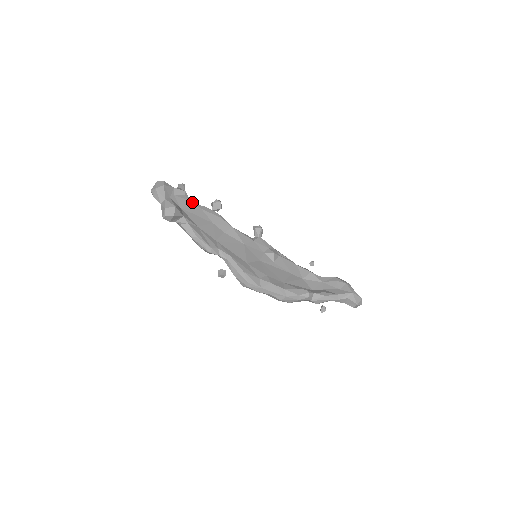
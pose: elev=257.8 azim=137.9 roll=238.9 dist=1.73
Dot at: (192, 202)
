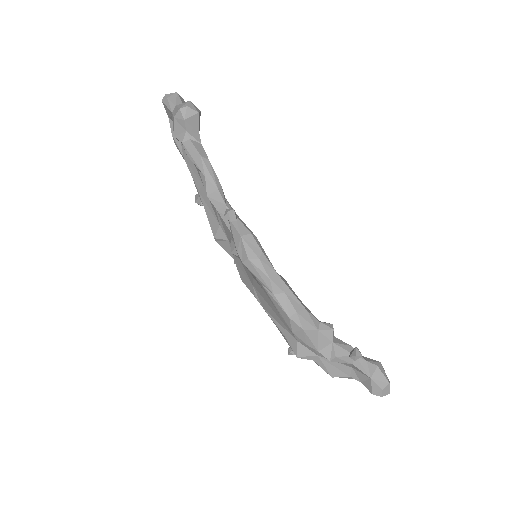
Dot at: occluded
